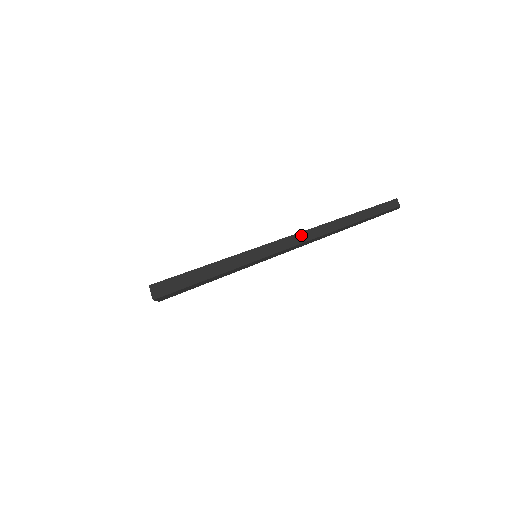
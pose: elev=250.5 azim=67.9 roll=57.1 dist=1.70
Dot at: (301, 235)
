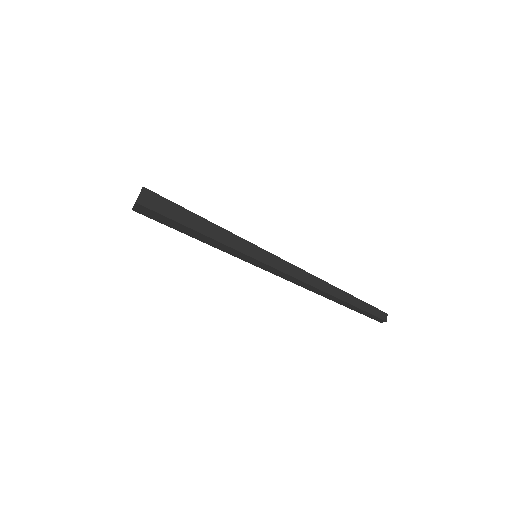
Dot at: (306, 274)
